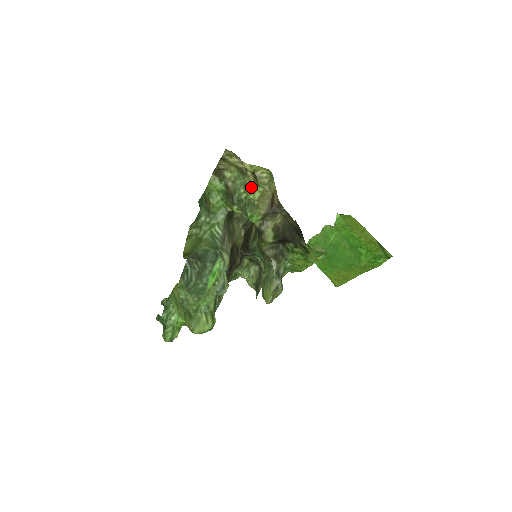
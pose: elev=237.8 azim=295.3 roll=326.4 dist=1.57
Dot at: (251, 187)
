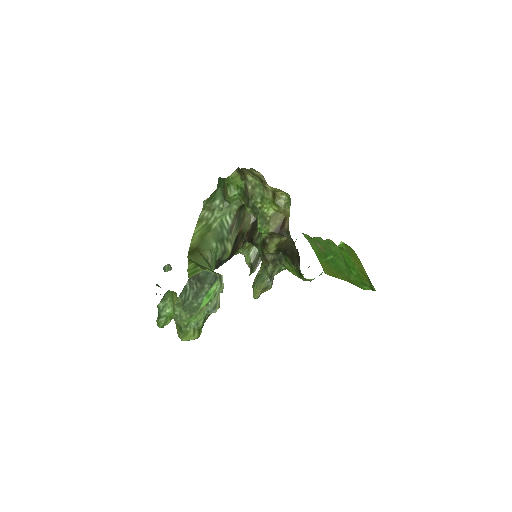
Dot at: (268, 202)
